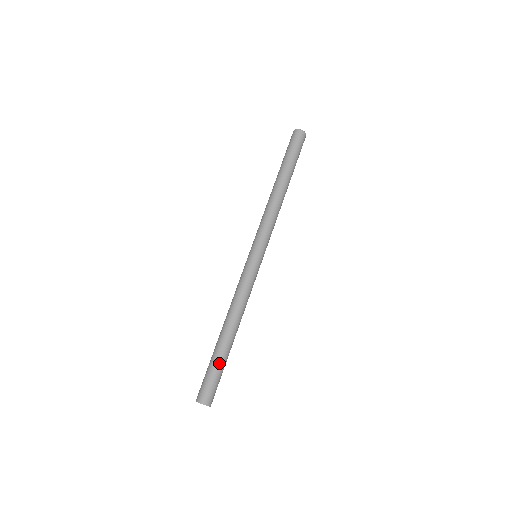
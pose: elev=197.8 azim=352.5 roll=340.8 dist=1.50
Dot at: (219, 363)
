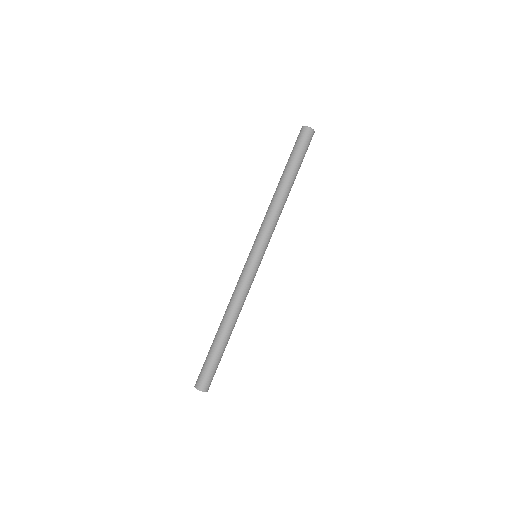
Dot at: (209, 352)
